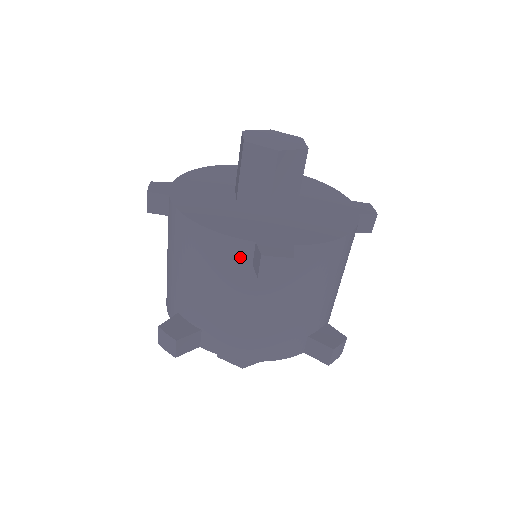
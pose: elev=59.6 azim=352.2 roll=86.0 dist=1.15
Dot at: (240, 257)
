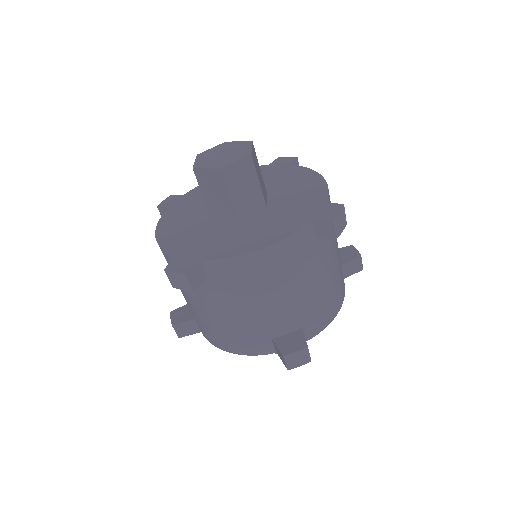
Dot at: (308, 241)
